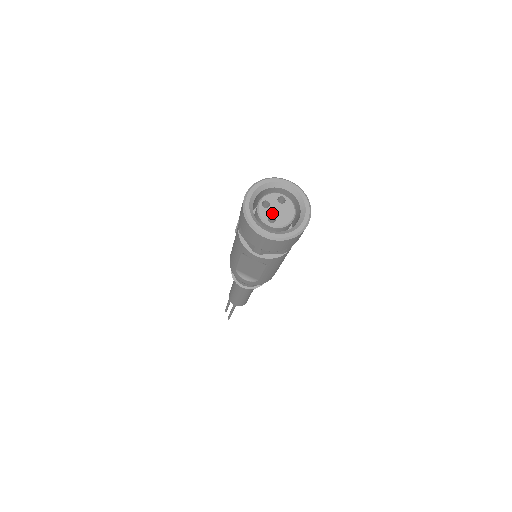
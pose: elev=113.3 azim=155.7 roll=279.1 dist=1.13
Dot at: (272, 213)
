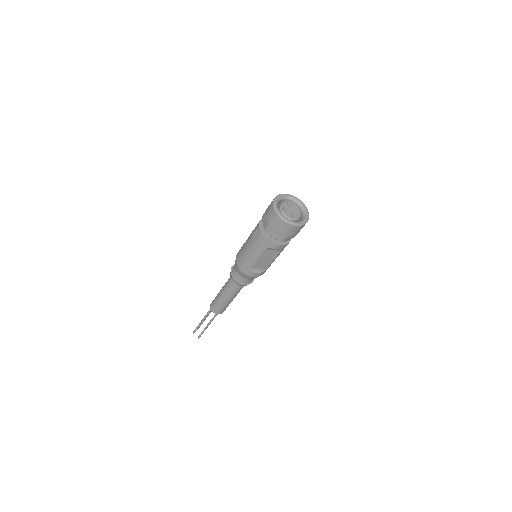
Dot at: (290, 213)
